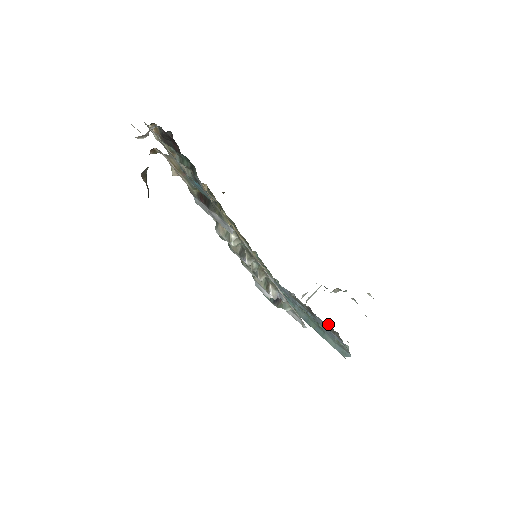
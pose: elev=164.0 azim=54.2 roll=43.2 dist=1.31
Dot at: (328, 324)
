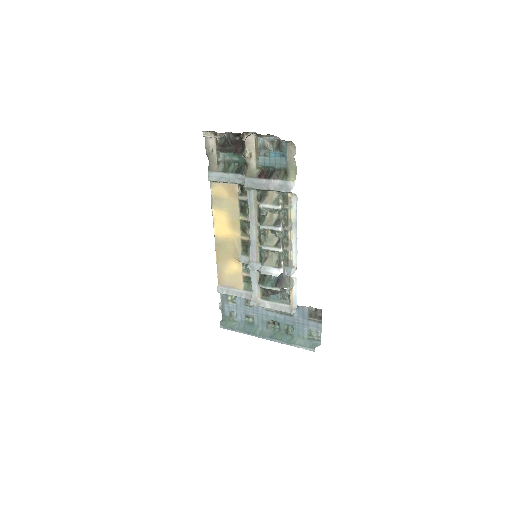
Dot at: (311, 307)
